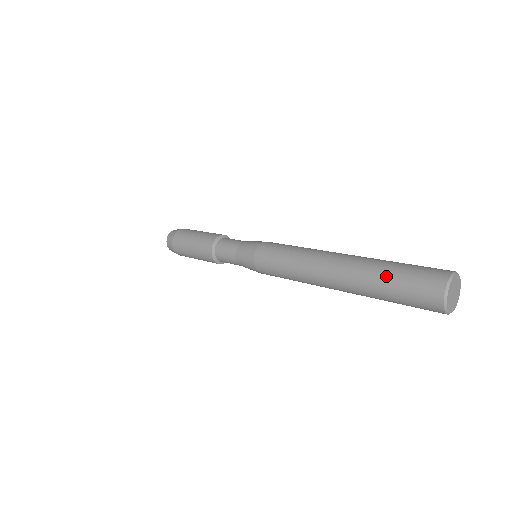
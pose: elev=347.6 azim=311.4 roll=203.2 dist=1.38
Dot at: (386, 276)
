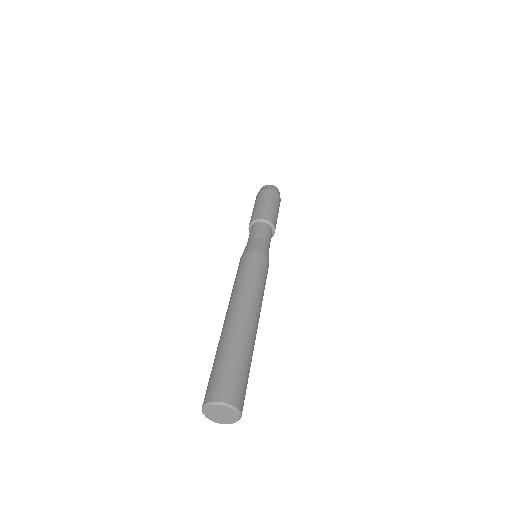
Dot at: occluded
